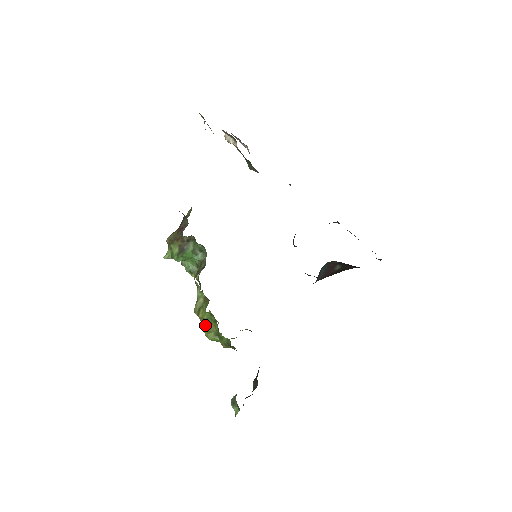
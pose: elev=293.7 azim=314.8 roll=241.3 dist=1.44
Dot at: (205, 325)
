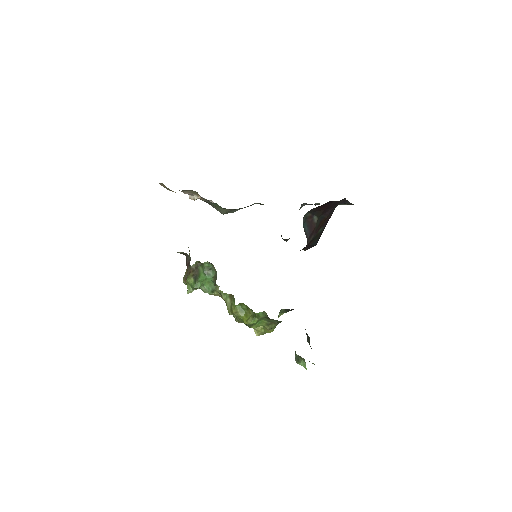
Dot at: (242, 317)
